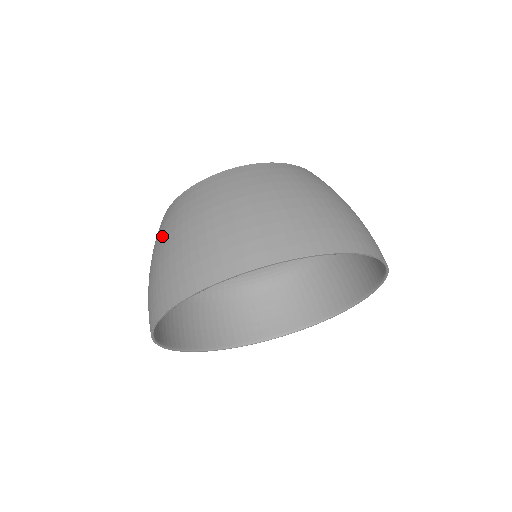
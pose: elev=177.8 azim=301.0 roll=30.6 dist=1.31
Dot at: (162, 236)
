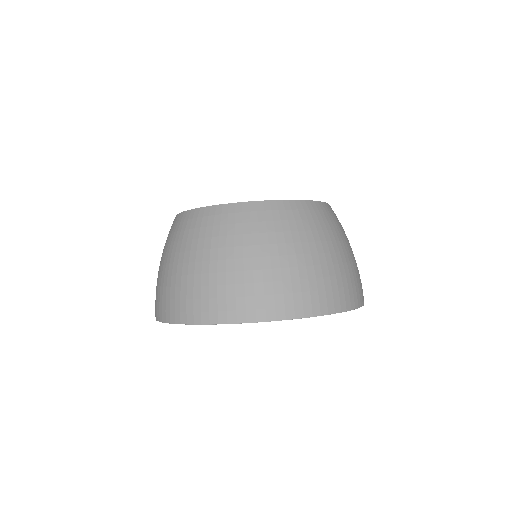
Dot at: (228, 241)
